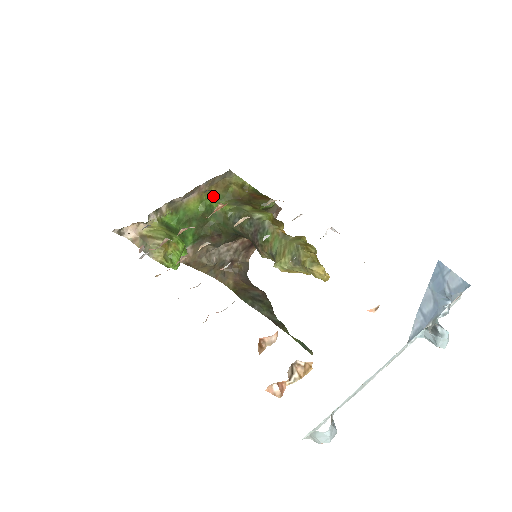
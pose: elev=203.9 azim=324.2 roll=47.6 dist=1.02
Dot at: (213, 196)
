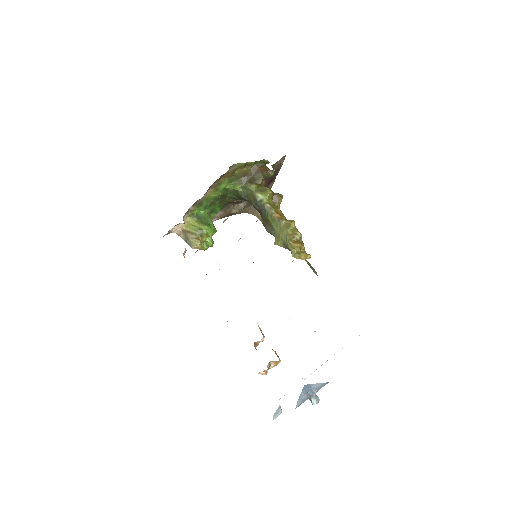
Dot at: (224, 182)
